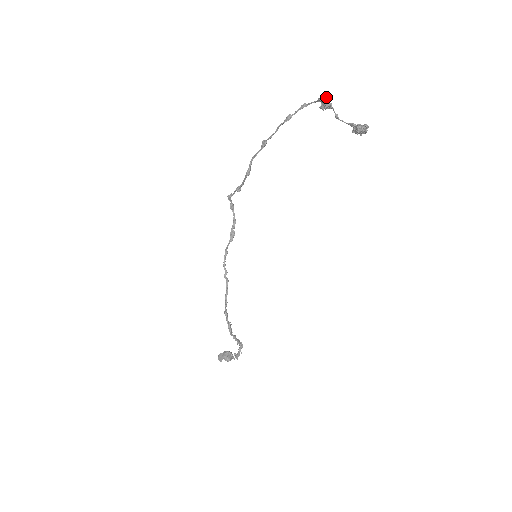
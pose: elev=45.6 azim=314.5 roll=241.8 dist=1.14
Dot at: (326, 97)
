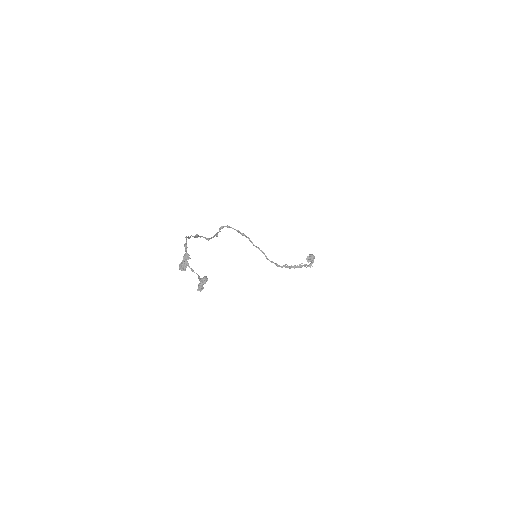
Dot at: (180, 266)
